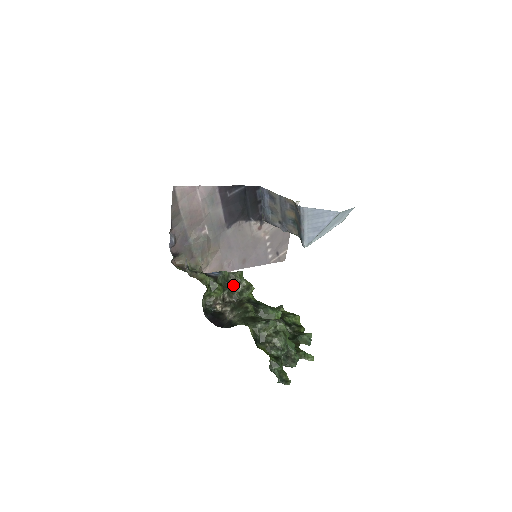
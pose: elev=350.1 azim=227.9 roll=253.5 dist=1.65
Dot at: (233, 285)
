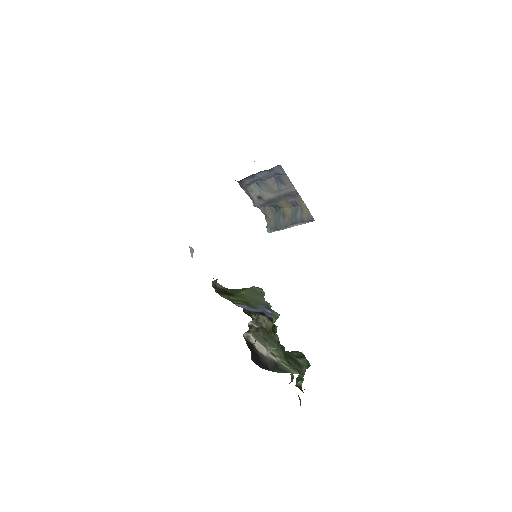
Dot at: occluded
